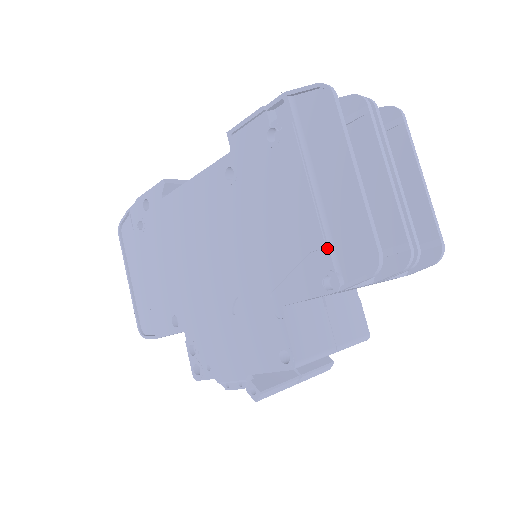
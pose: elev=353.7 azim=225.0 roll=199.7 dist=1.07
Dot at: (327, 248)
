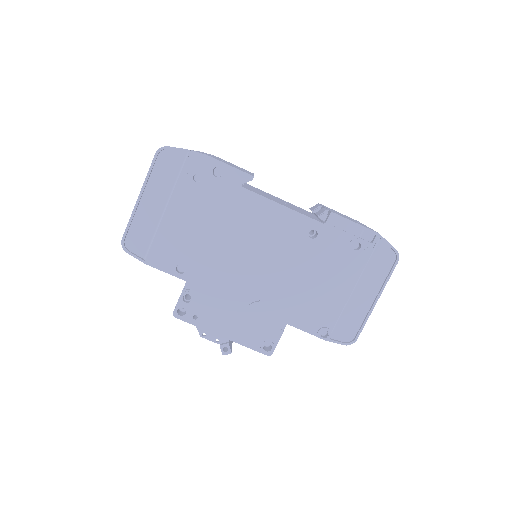
Dot at: (337, 320)
